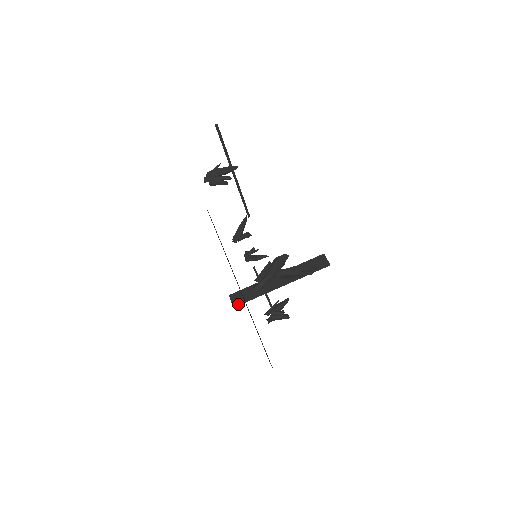
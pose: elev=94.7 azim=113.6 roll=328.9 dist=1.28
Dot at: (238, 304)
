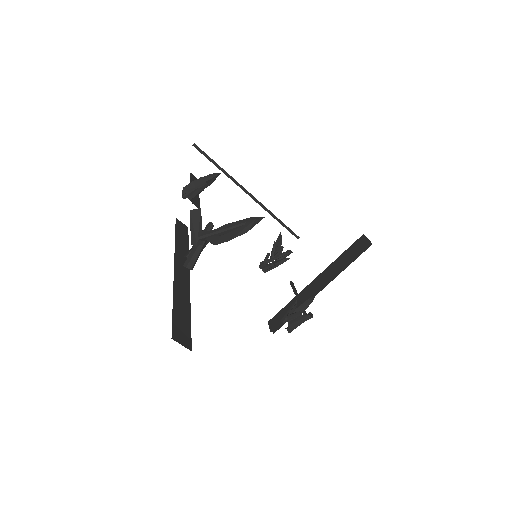
Dot at: (275, 328)
